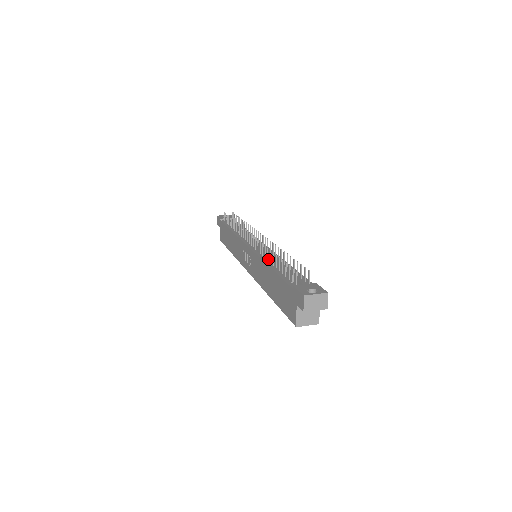
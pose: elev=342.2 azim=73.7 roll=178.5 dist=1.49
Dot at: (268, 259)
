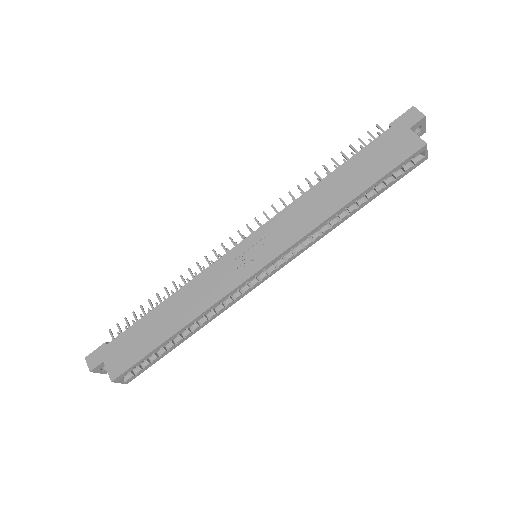
Dot at: occluded
